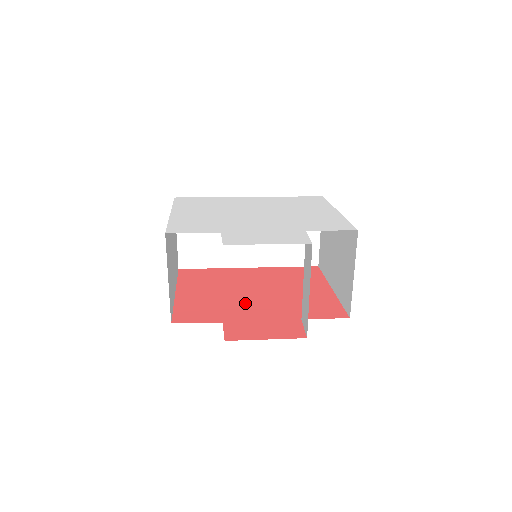
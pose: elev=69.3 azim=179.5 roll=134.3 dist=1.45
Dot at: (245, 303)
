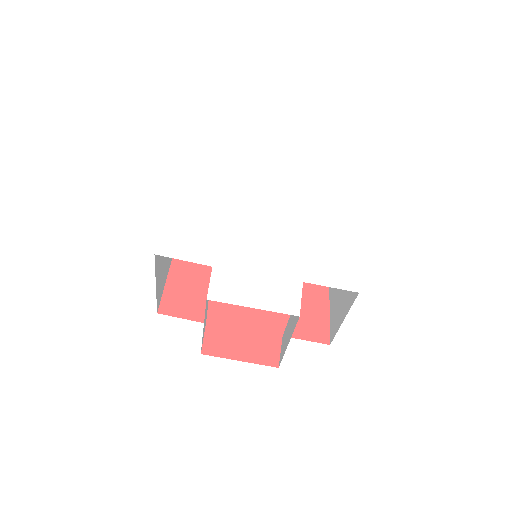
Dot at: occluded
